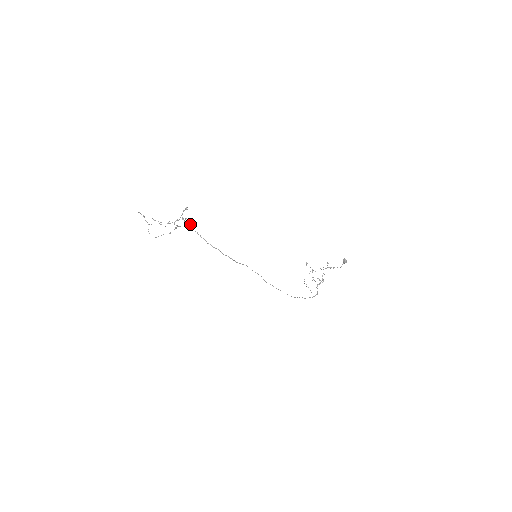
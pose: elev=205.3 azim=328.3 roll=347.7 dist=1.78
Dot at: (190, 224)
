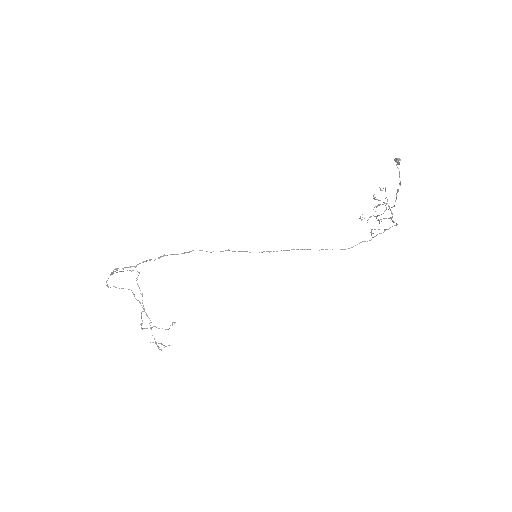
Dot at: (115, 269)
